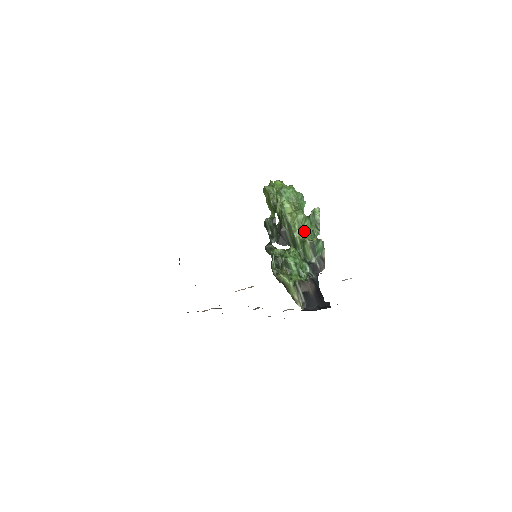
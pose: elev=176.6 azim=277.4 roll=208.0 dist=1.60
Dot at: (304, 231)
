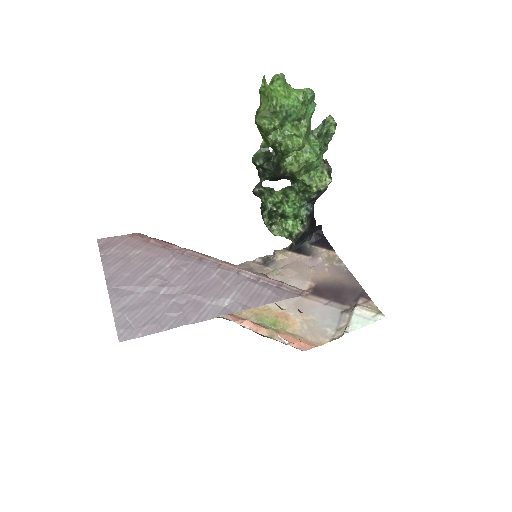
Dot at: (310, 170)
